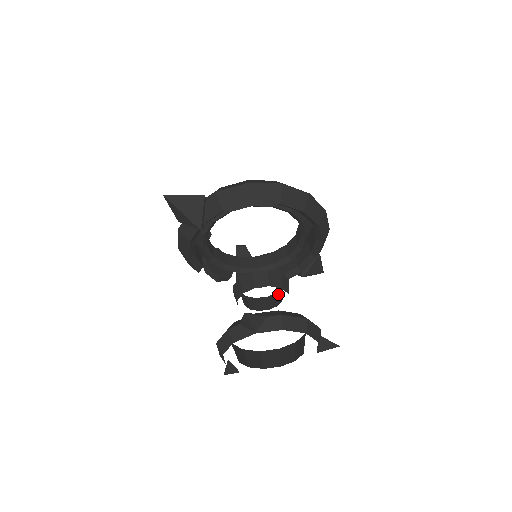
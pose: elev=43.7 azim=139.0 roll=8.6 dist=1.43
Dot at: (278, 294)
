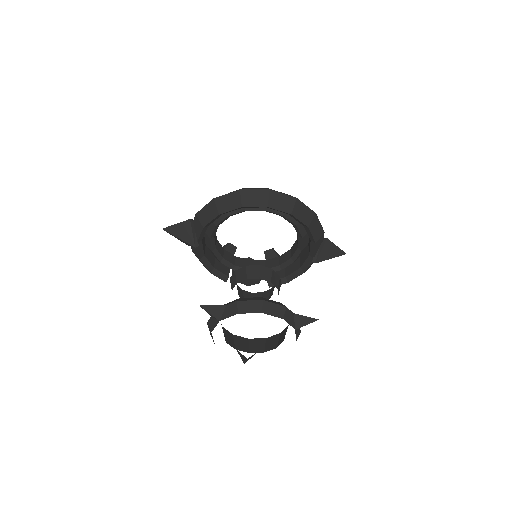
Dot at: occluded
